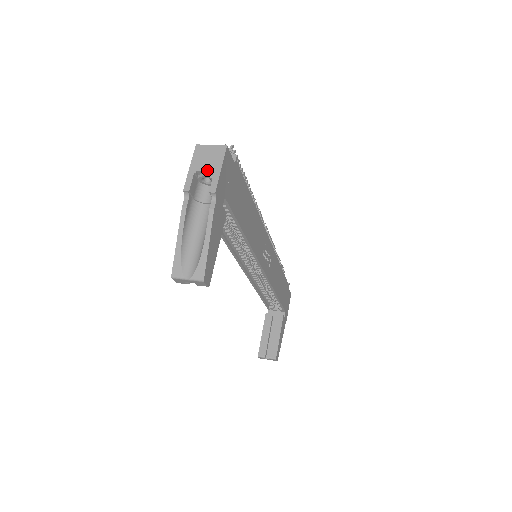
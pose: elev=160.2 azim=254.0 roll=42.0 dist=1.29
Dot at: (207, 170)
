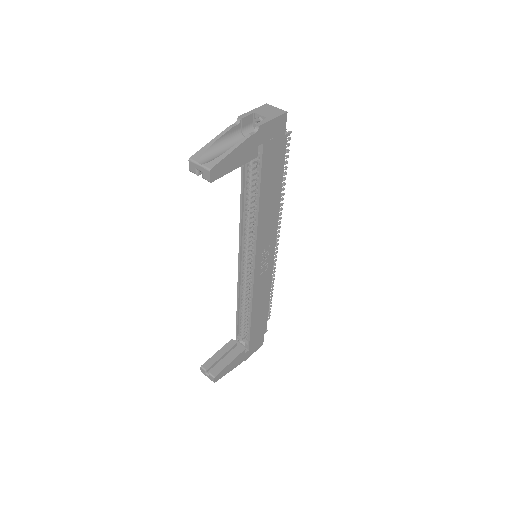
Dot at: (263, 115)
